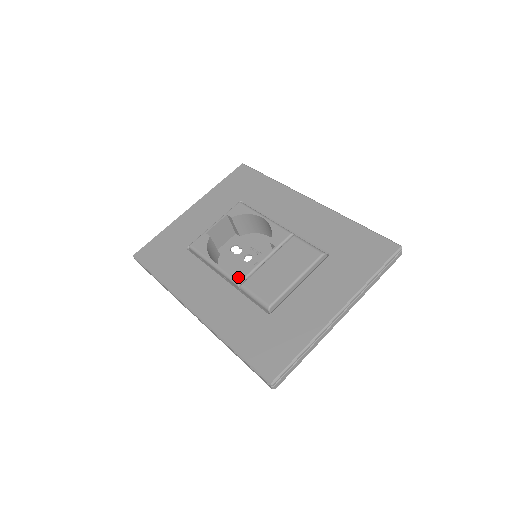
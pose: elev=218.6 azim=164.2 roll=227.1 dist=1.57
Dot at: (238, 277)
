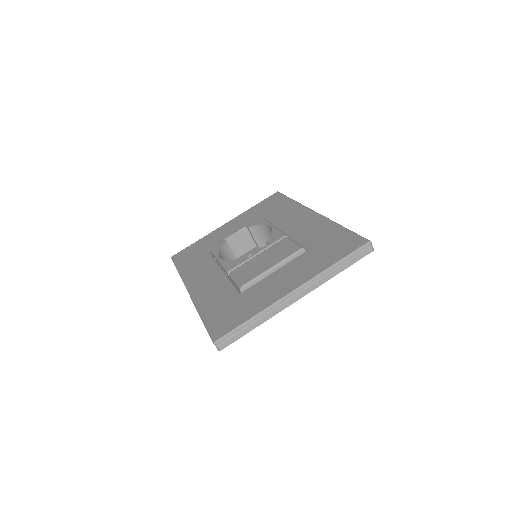
Dot at: (230, 267)
